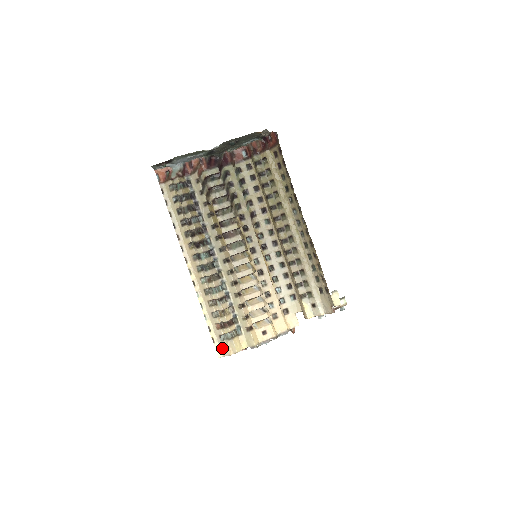
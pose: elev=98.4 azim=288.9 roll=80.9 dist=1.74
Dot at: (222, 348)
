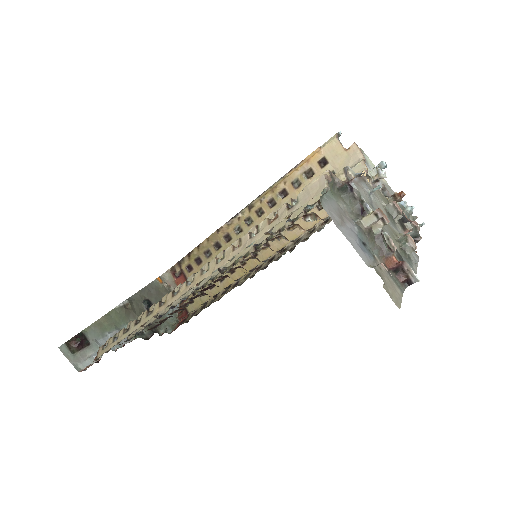
Dot at: (310, 195)
